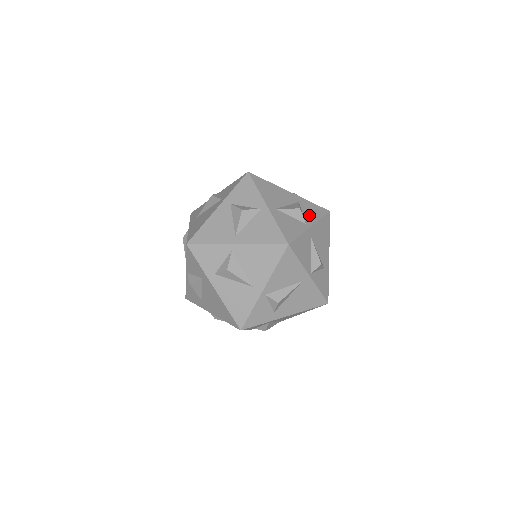
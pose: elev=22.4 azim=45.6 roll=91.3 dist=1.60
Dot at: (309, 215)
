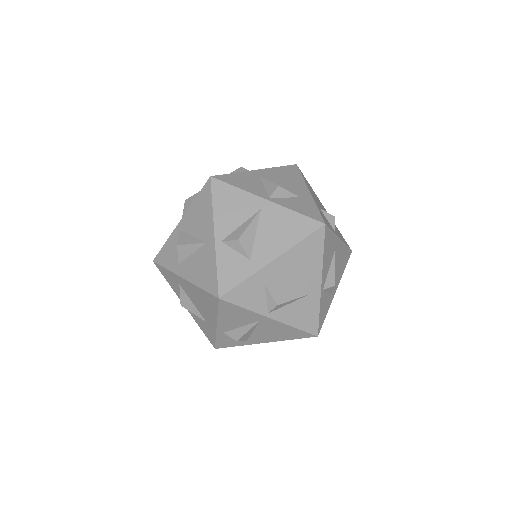
Dot at: occluded
